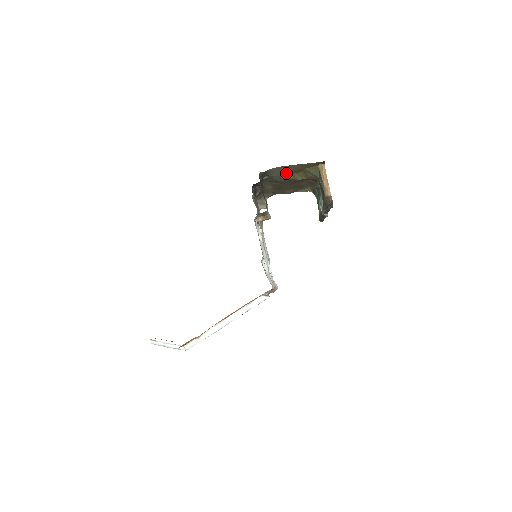
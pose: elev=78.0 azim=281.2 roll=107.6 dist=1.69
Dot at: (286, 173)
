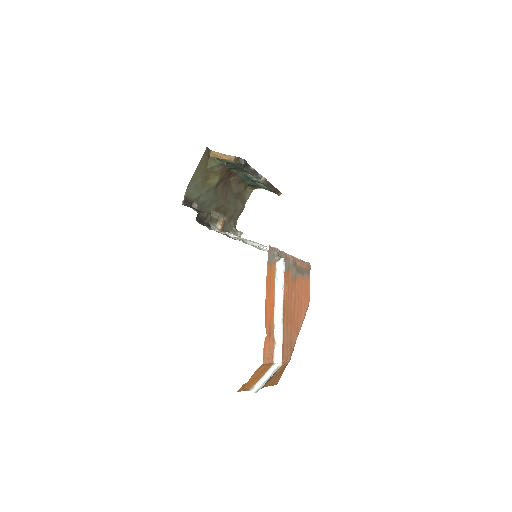
Dot at: (202, 186)
